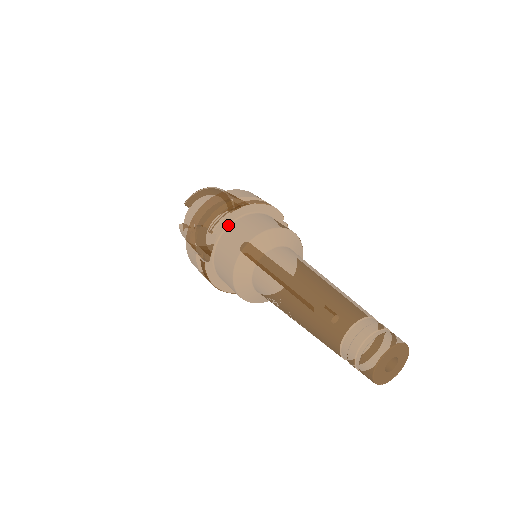
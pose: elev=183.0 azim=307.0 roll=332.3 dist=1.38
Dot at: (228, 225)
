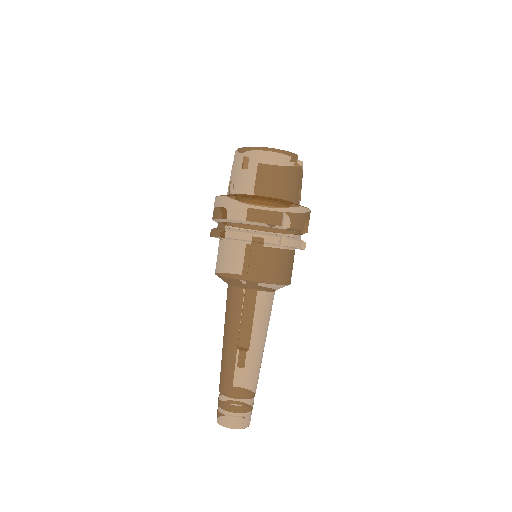
Dot at: (220, 238)
